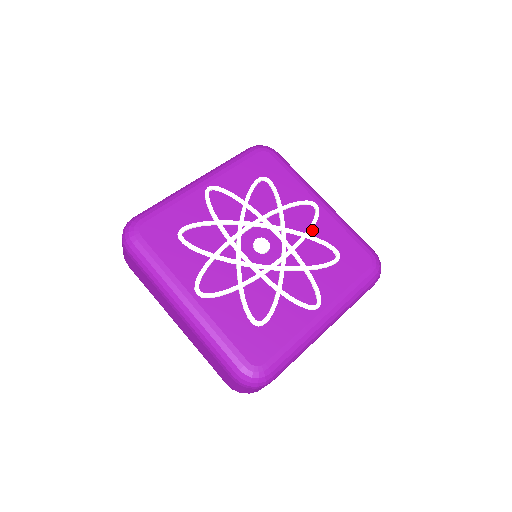
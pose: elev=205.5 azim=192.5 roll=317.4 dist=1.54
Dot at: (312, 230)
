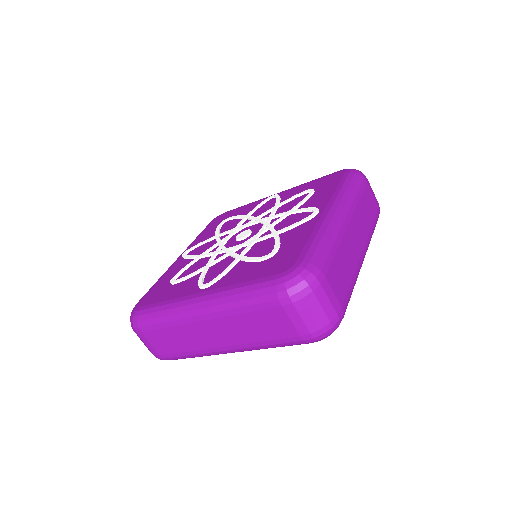
Dot at: occluded
